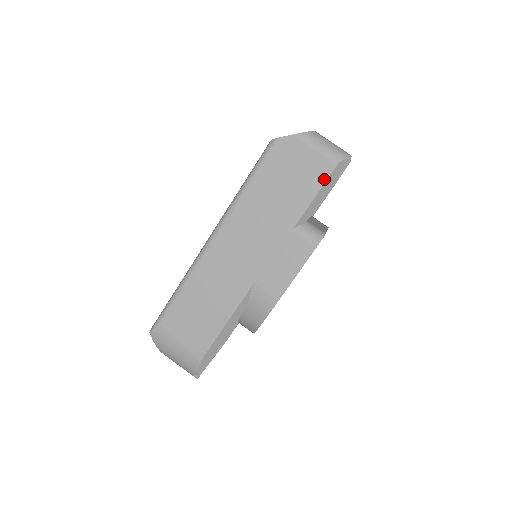
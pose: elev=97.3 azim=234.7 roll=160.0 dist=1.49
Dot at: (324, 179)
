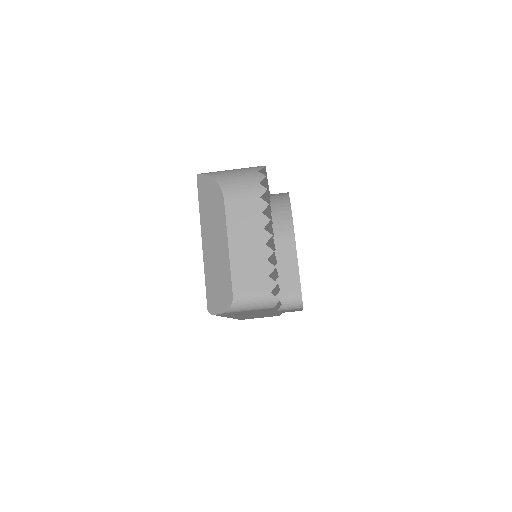
Dot at: (272, 309)
